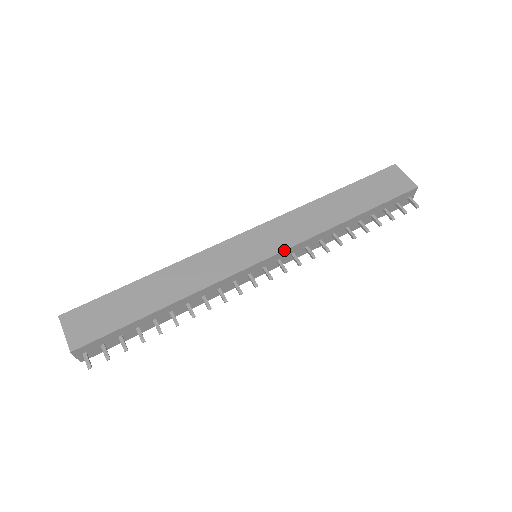
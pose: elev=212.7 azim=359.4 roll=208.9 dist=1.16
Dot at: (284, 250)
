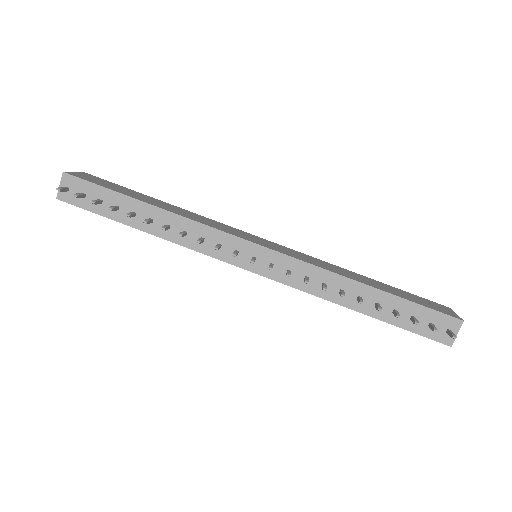
Dot at: (284, 253)
